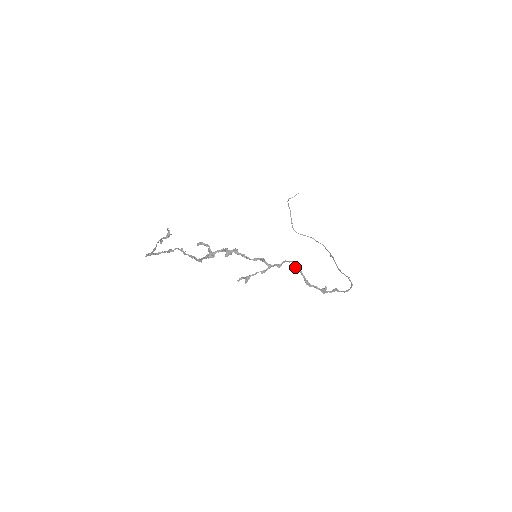
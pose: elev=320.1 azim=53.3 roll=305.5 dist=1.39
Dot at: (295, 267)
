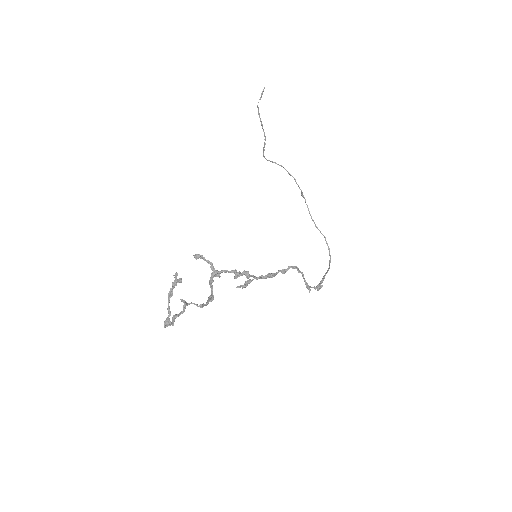
Dot at: (298, 272)
